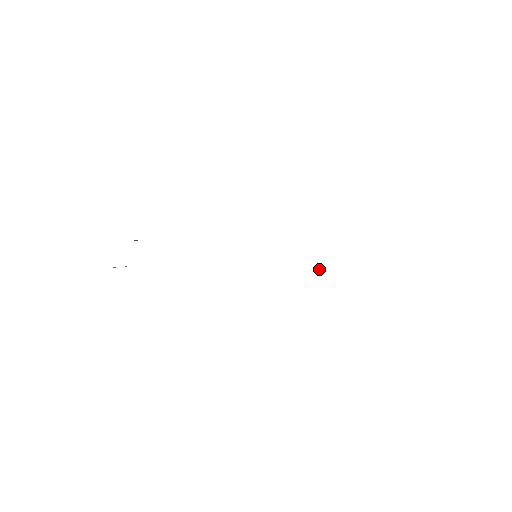
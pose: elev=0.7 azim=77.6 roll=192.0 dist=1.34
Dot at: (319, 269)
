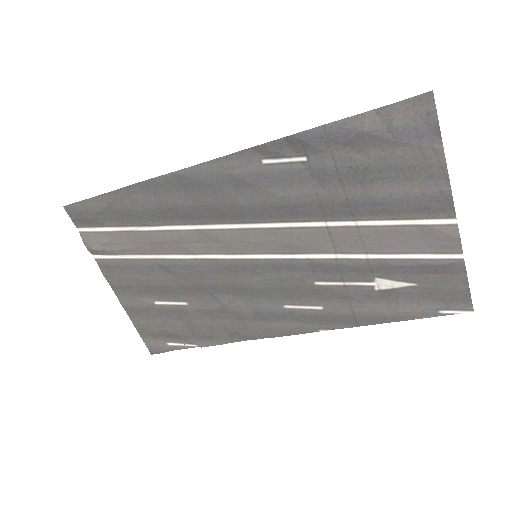
Dot at: (278, 160)
